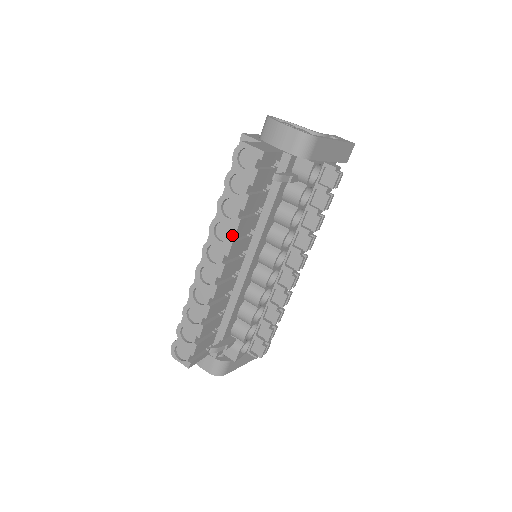
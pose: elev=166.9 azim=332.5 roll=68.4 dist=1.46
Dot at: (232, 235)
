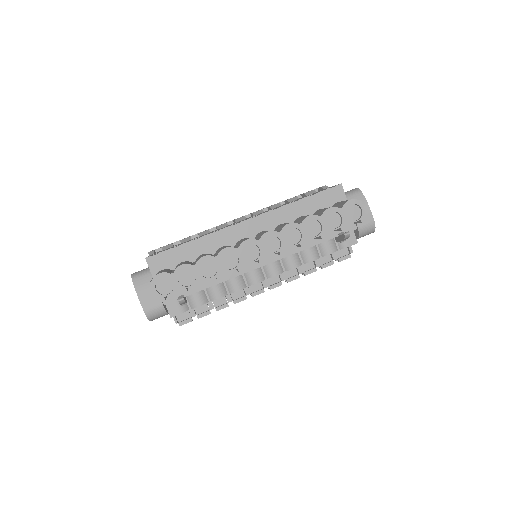
Dot at: (297, 244)
